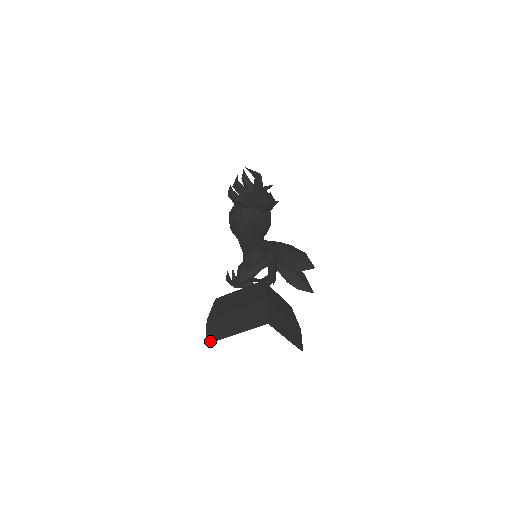
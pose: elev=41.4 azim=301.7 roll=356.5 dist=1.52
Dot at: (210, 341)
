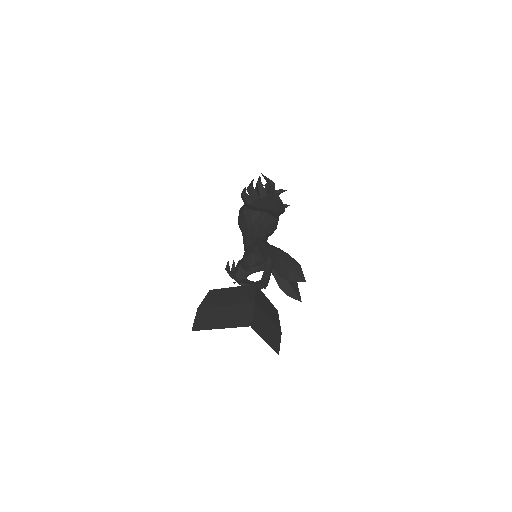
Dot at: (196, 329)
